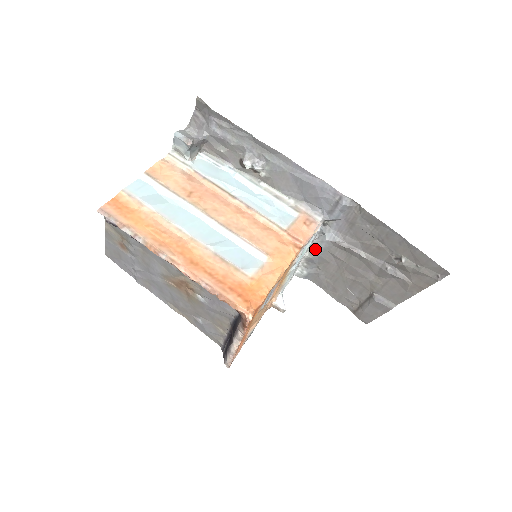
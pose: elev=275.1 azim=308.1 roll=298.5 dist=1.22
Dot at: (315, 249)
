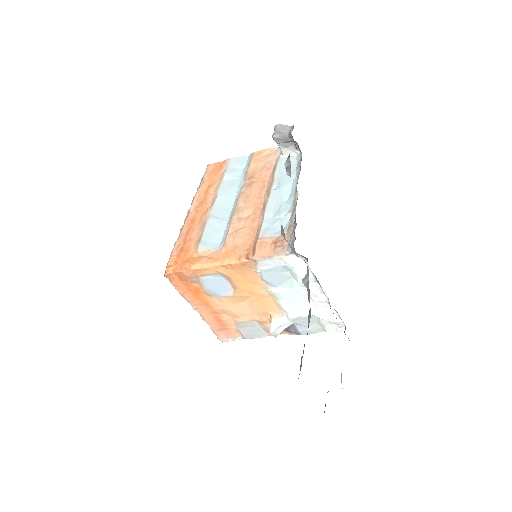
Dot at: occluded
